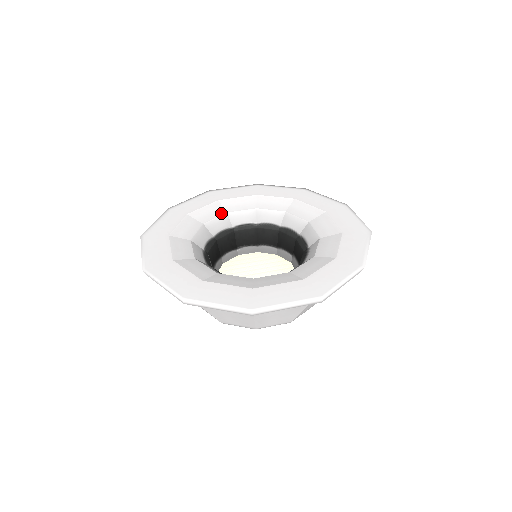
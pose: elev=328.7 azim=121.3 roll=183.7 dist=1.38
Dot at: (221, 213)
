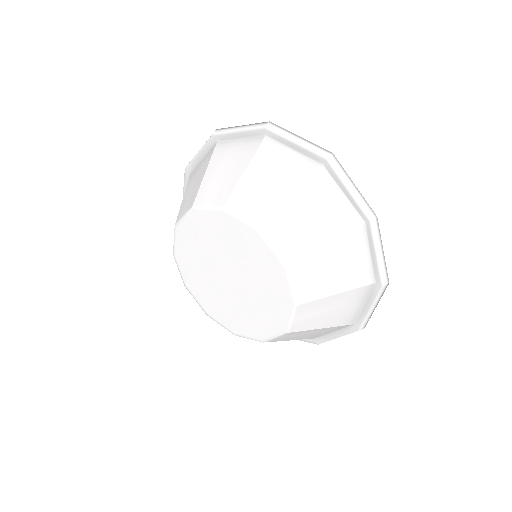
Dot at: occluded
